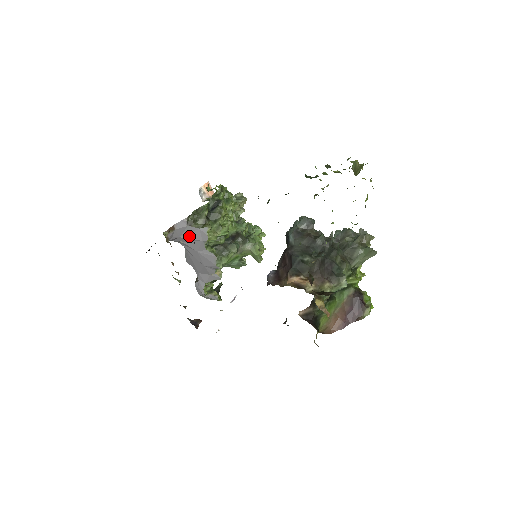
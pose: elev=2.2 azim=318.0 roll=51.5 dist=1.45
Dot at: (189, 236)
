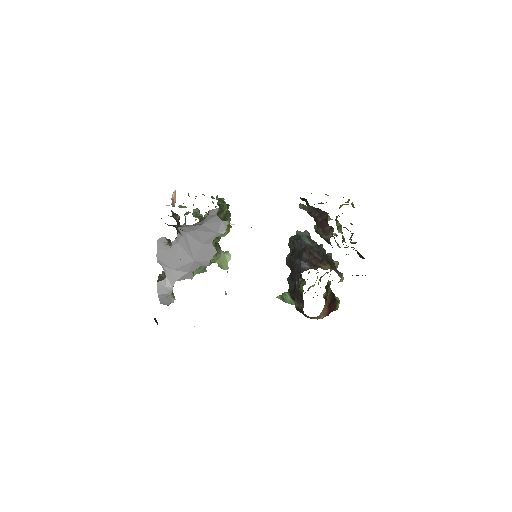
Dot at: (210, 225)
